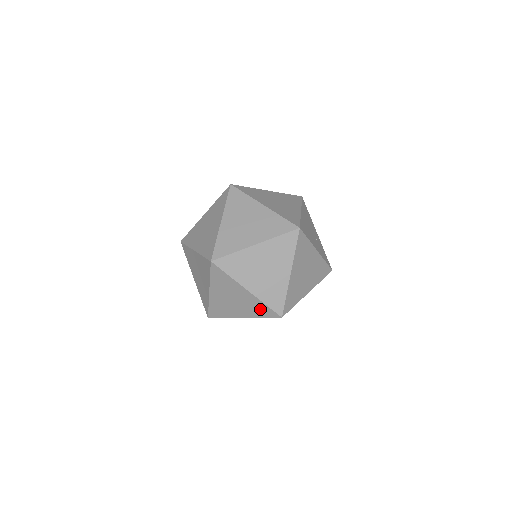
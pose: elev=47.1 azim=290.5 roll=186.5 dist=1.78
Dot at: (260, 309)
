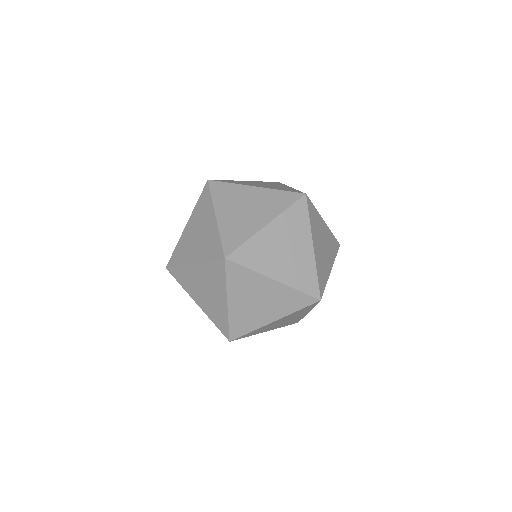
Dot at: (293, 300)
